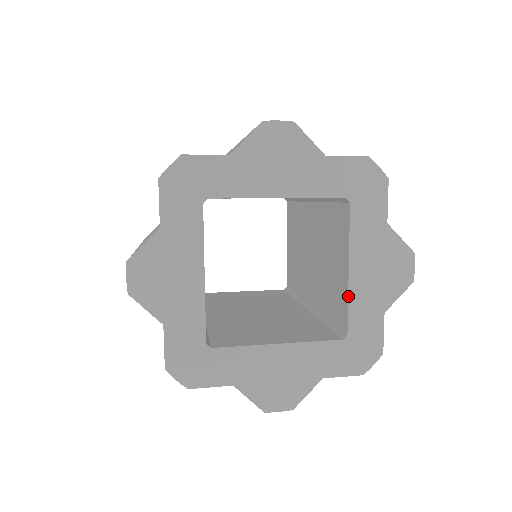
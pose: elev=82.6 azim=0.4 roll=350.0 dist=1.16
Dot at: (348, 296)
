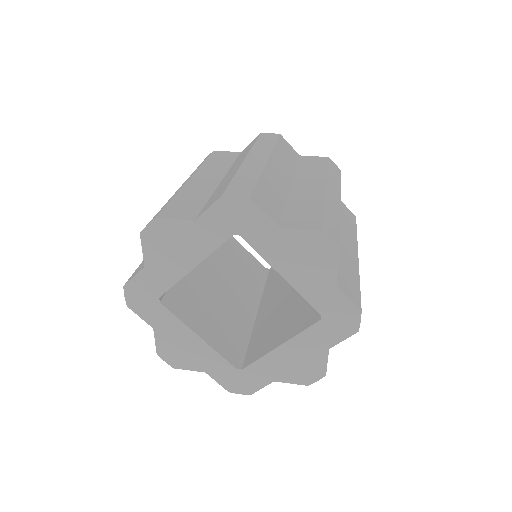
Dot at: (298, 292)
